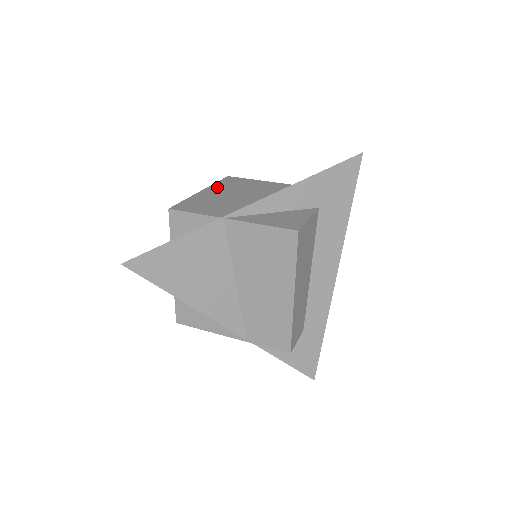
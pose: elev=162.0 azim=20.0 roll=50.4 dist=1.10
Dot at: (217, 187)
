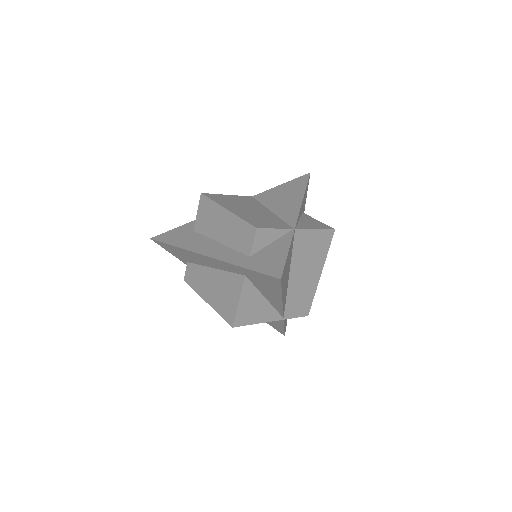
Dot at: (226, 204)
